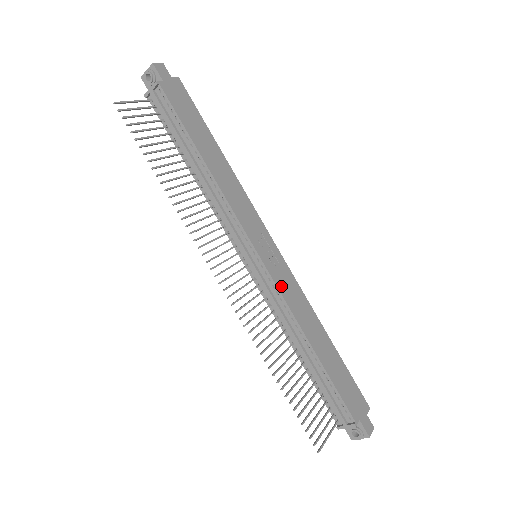
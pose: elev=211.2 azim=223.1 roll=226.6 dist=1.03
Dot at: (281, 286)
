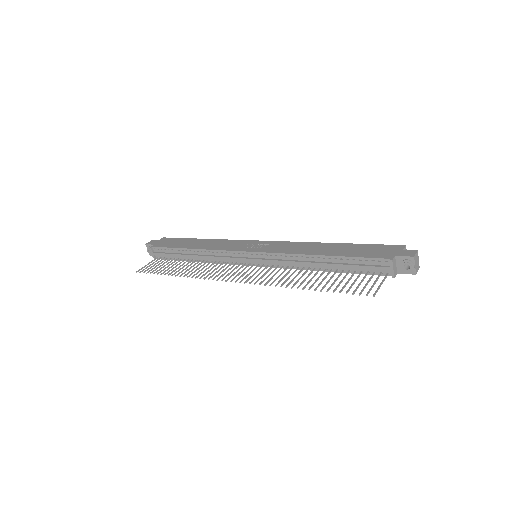
Dot at: (275, 251)
